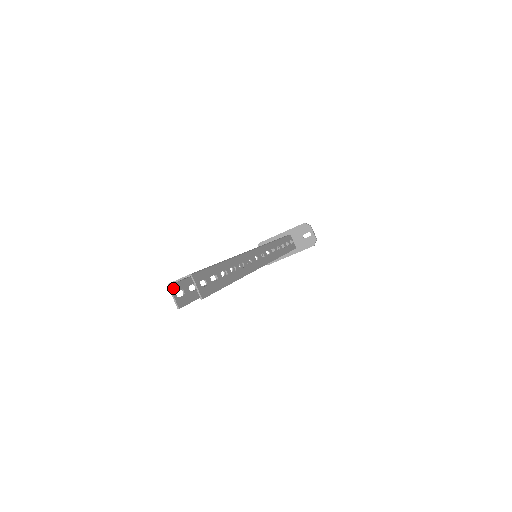
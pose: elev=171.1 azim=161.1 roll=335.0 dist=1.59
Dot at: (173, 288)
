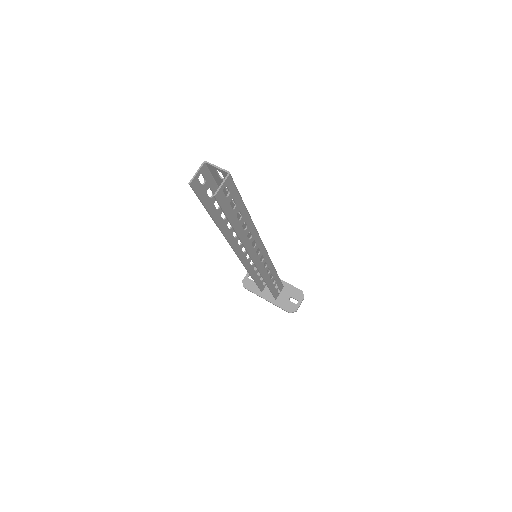
Dot at: (204, 169)
